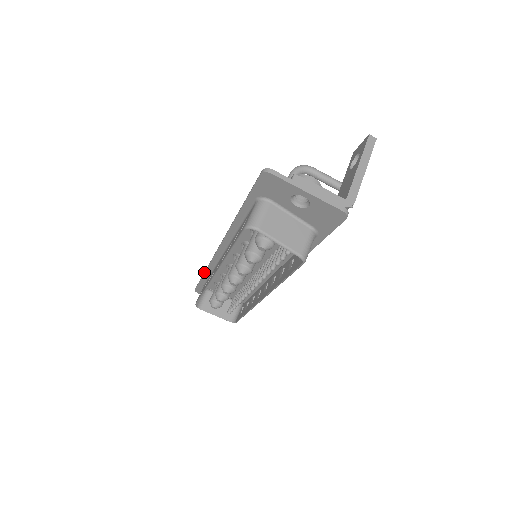
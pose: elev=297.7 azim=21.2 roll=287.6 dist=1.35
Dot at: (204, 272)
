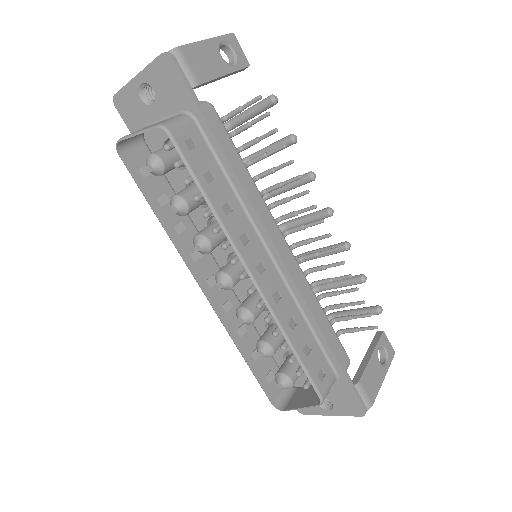
Dot at: occluded
